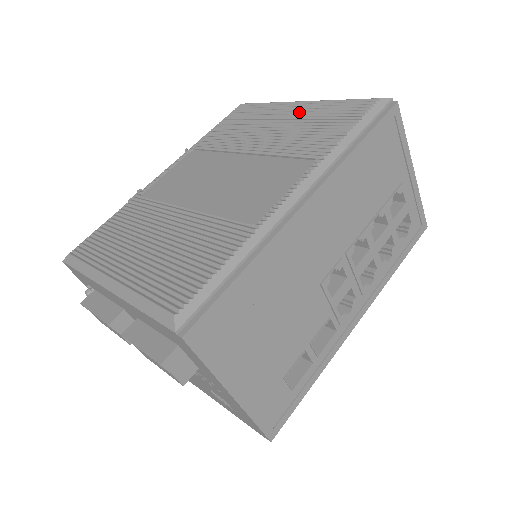
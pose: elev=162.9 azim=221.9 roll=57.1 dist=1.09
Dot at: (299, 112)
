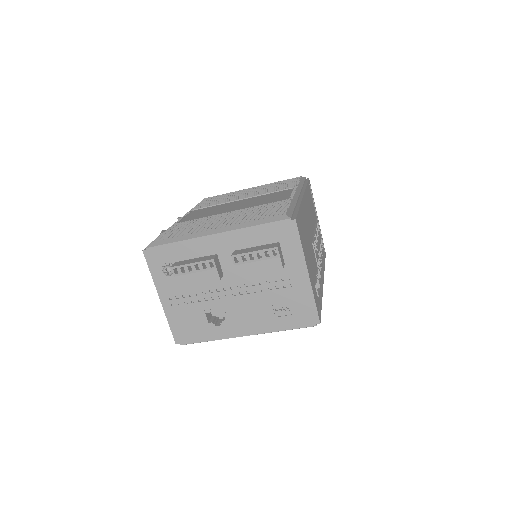
Dot at: (257, 188)
